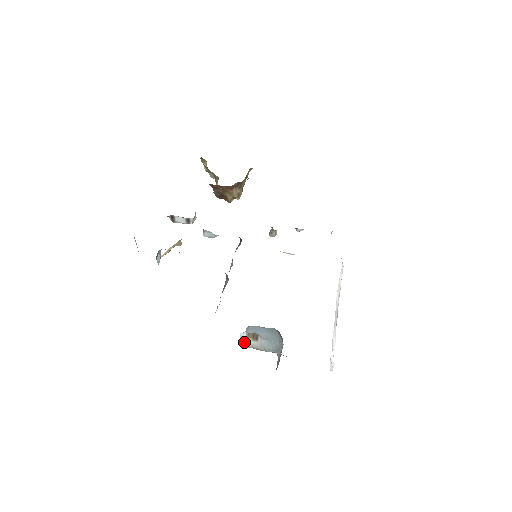
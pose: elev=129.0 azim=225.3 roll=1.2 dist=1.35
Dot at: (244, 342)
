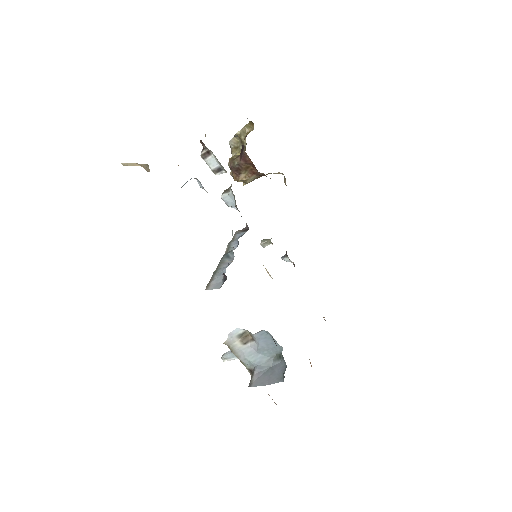
Dot at: (230, 337)
